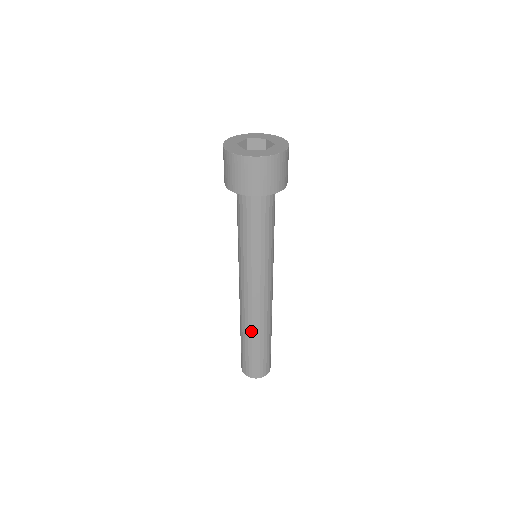
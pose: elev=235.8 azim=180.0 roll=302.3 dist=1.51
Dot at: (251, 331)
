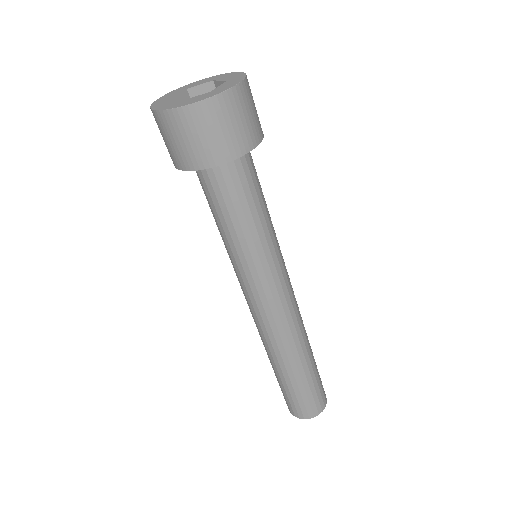
Dot at: (266, 351)
